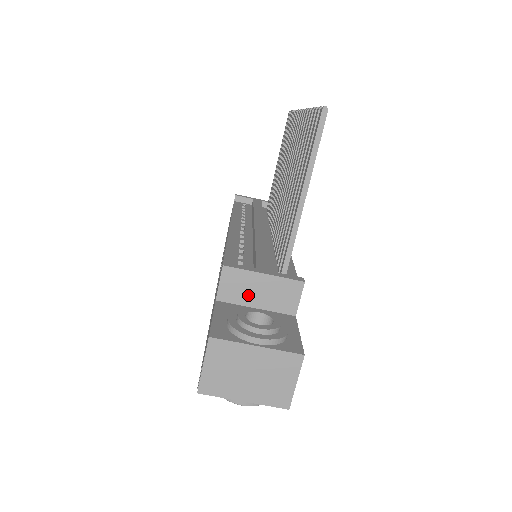
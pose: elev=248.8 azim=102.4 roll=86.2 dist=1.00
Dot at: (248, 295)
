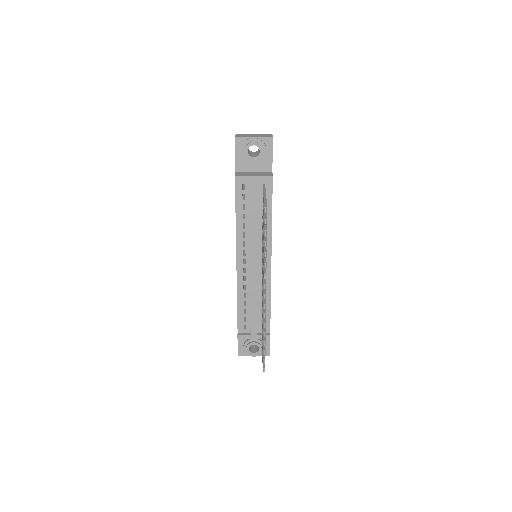
Dot at: occluded
